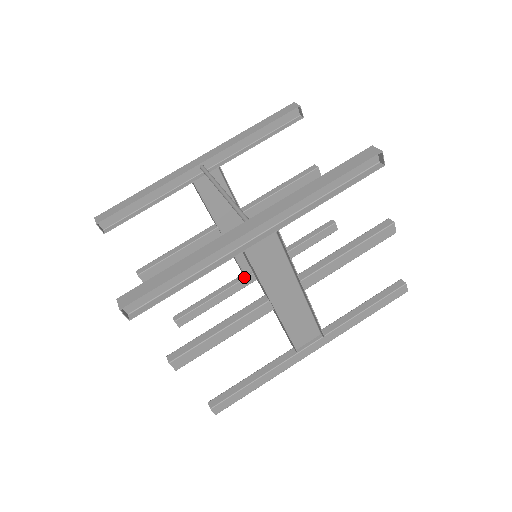
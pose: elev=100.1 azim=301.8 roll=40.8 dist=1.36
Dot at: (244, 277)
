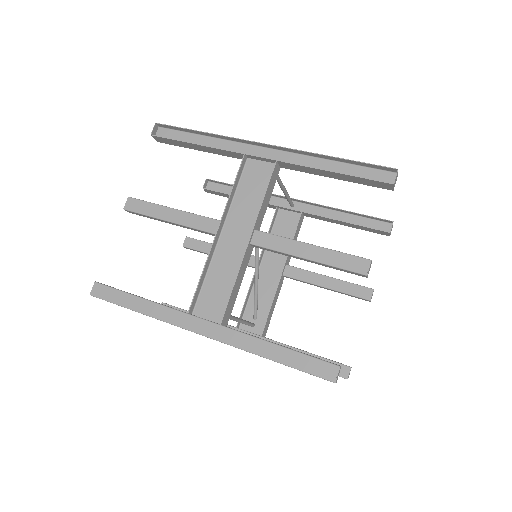
Dot at: (237, 327)
